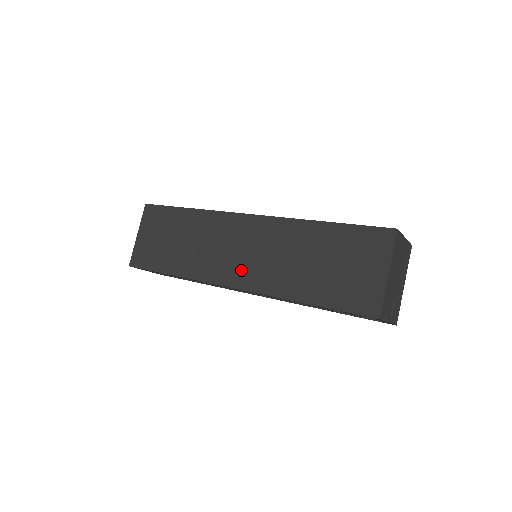
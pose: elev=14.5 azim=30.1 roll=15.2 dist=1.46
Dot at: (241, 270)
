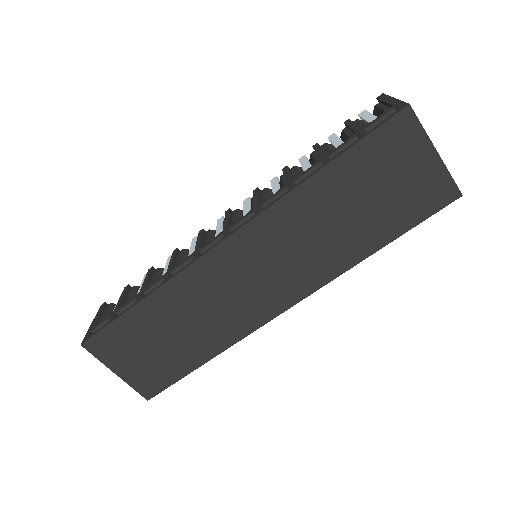
Dot at: (280, 288)
